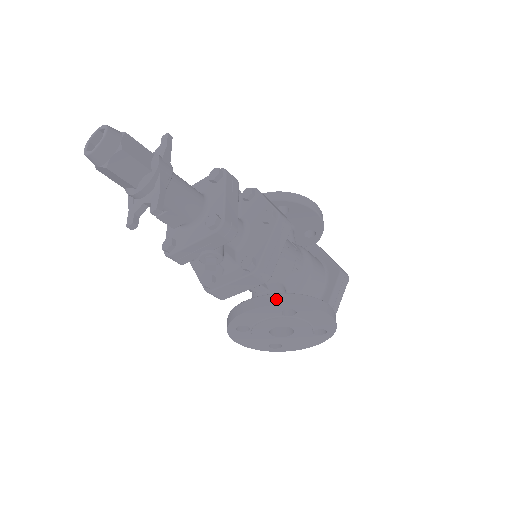
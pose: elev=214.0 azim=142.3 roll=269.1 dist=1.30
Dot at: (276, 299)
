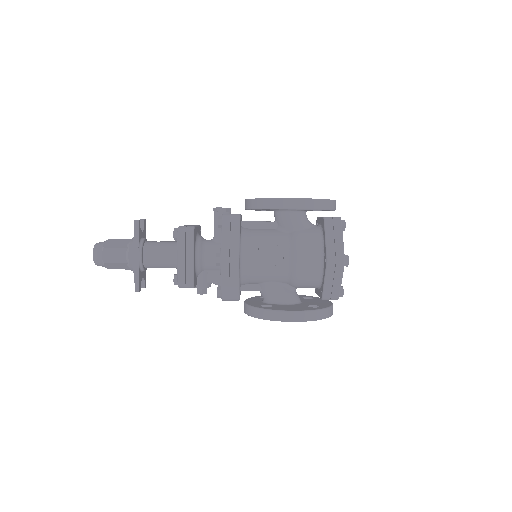
Dot at: (250, 311)
